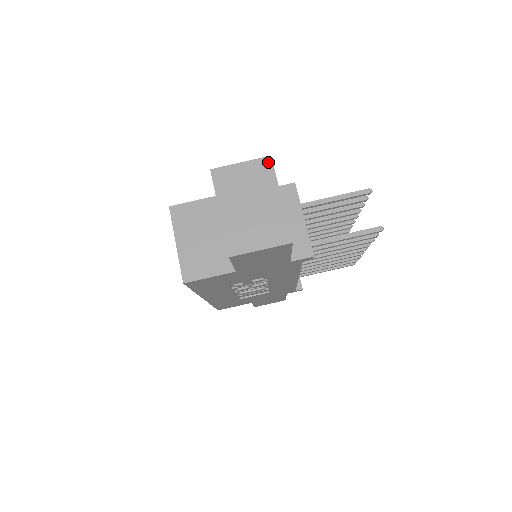
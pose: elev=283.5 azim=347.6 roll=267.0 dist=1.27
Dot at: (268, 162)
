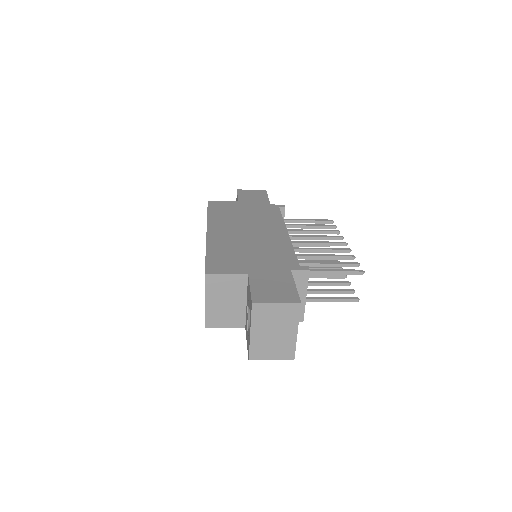
Dot at: (297, 307)
